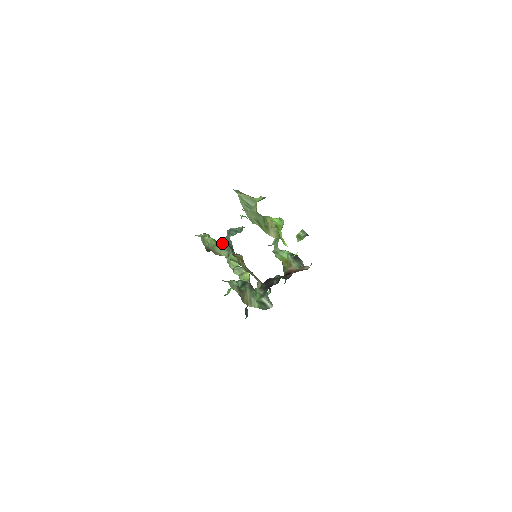
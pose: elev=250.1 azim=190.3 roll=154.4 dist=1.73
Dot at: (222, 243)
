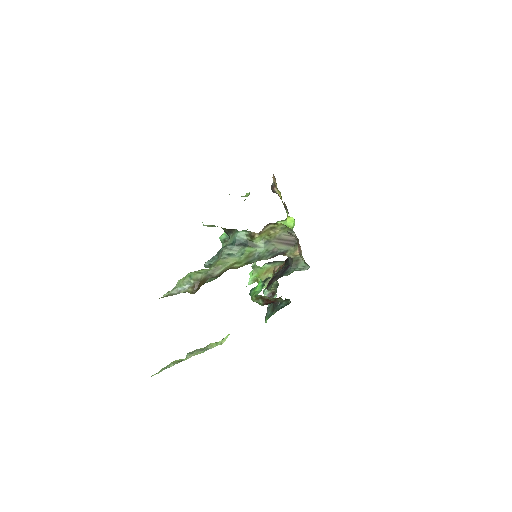
Dot at: (225, 252)
